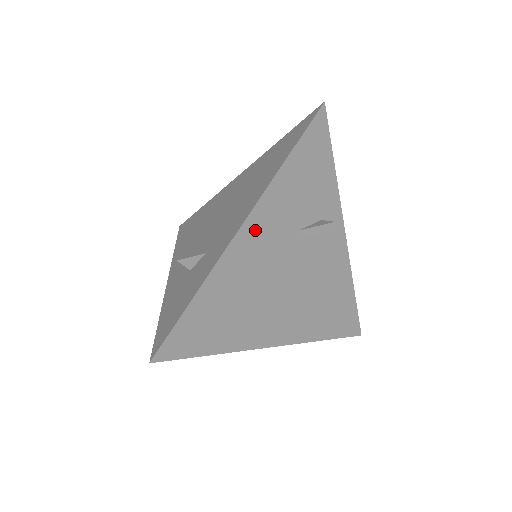
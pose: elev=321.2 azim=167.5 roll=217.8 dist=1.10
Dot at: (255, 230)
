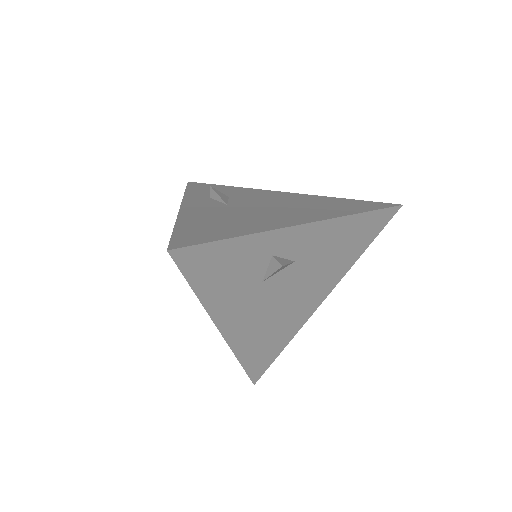
Dot at: (232, 323)
